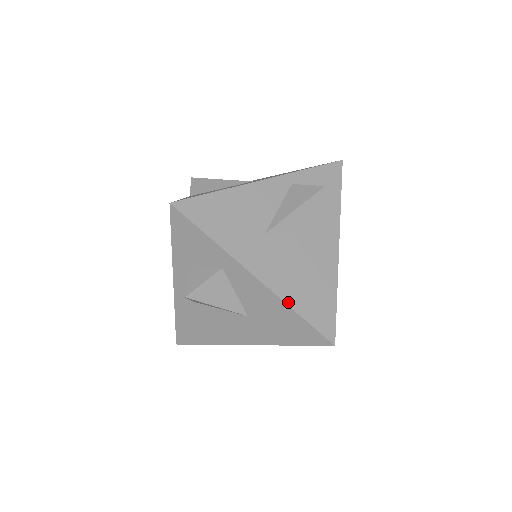
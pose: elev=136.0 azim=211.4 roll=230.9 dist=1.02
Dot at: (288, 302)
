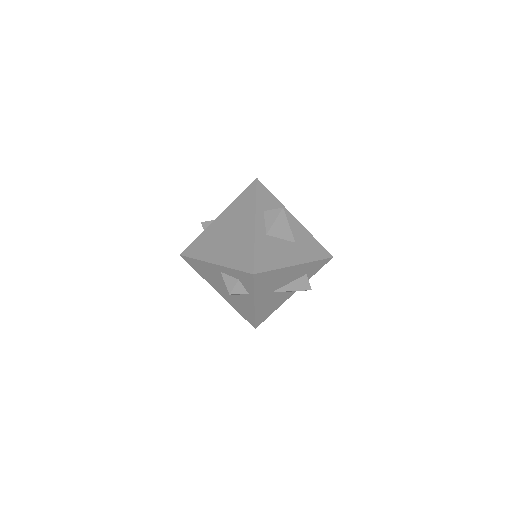
Dot at: (310, 234)
